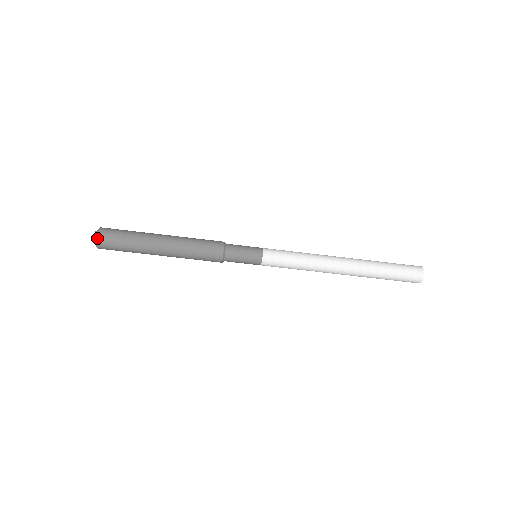
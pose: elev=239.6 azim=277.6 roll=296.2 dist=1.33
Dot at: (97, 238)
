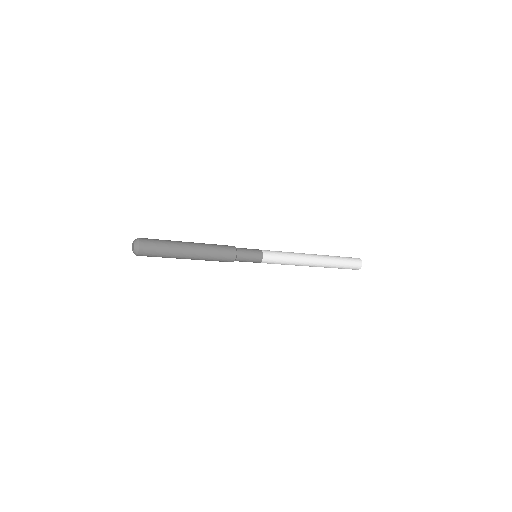
Dot at: (136, 255)
